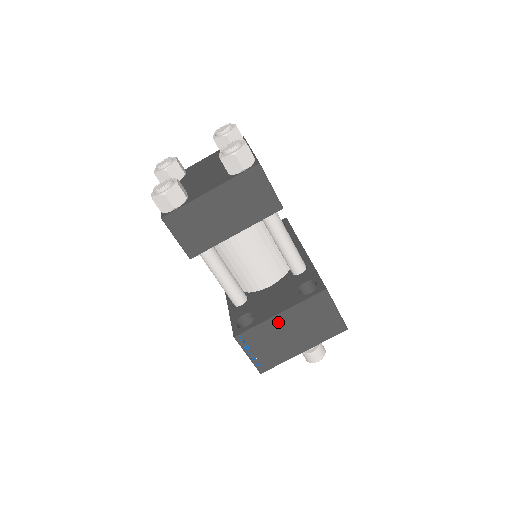
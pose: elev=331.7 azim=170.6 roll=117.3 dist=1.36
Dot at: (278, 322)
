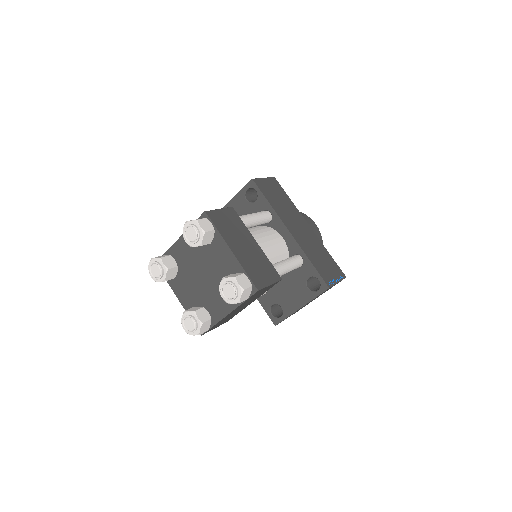
Dot at: occluded
